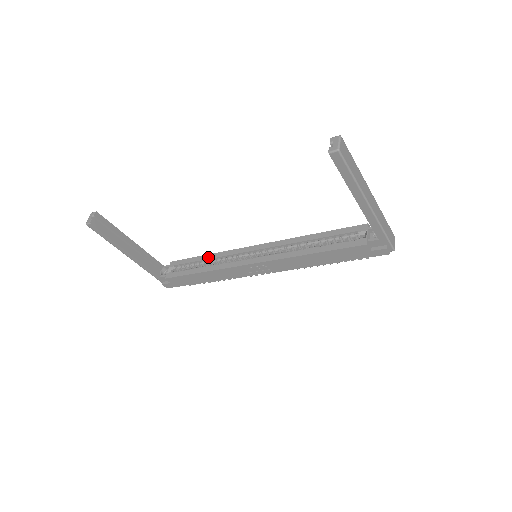
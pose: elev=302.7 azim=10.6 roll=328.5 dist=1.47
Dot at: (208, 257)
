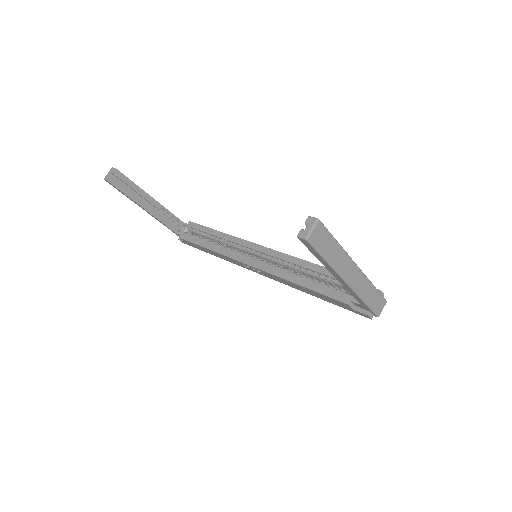
Dot at: (218, 234)
